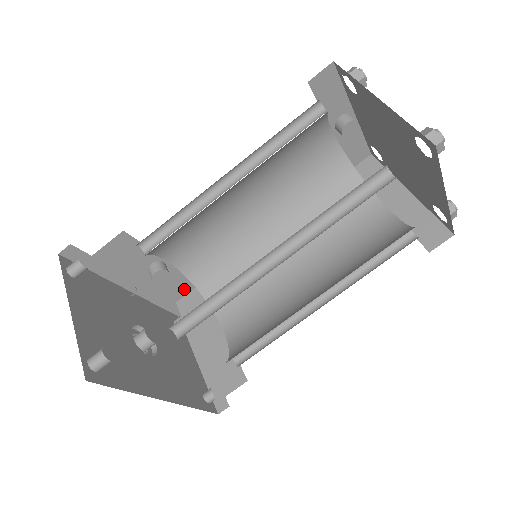
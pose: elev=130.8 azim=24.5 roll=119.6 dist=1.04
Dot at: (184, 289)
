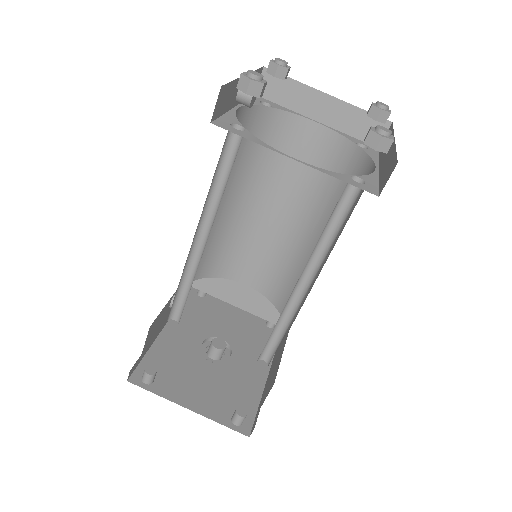
Dot at: occluded
